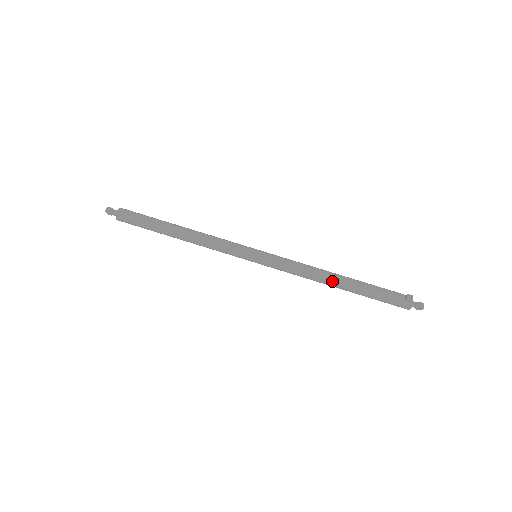
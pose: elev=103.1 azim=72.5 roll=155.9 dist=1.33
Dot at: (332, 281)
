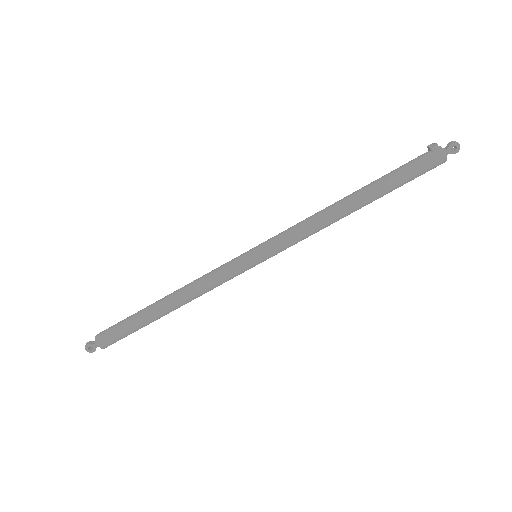
Dot at: (345, 204)
